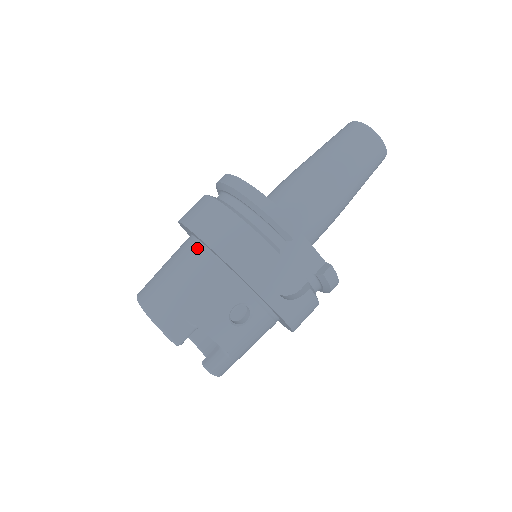
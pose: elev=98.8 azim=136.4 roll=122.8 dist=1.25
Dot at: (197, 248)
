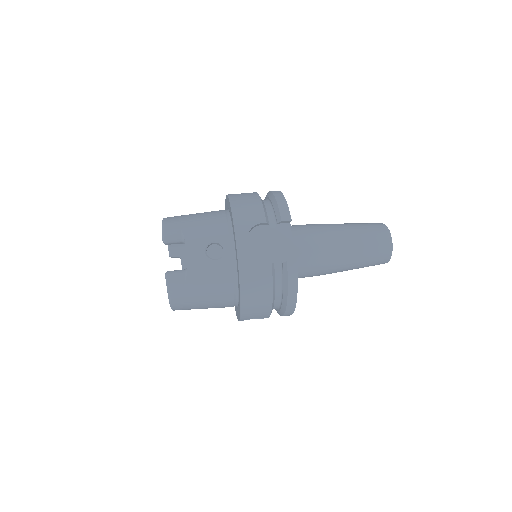
Dot at: (223, 210)
